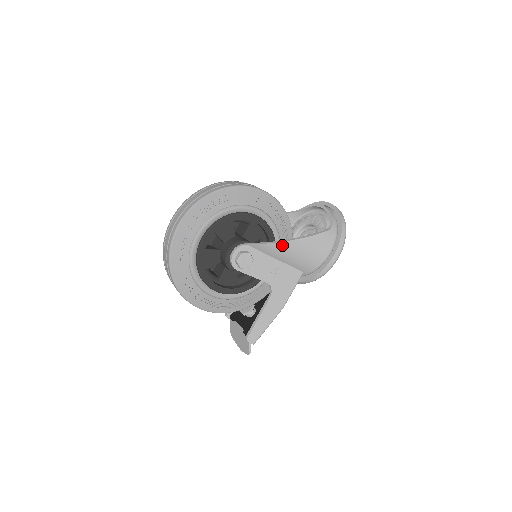
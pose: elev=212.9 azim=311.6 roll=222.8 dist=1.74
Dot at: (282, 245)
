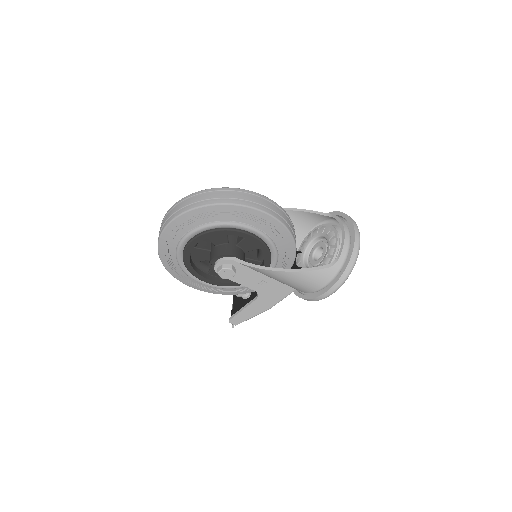
Dot at: (267, 271)
